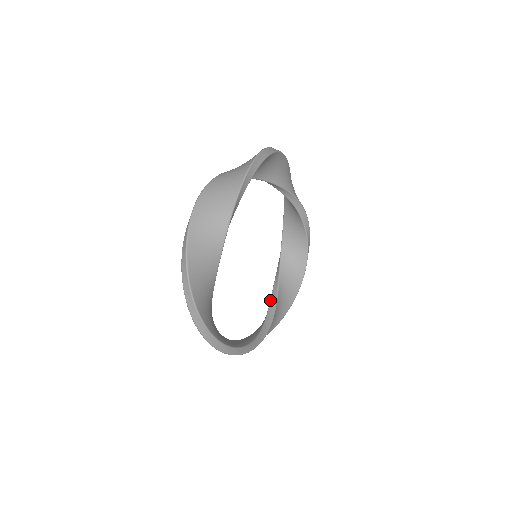
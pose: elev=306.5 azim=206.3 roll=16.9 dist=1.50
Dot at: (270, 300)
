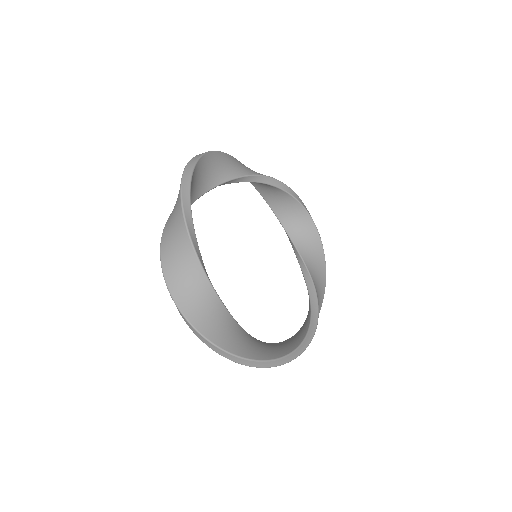
Dot at: (302, 273)
